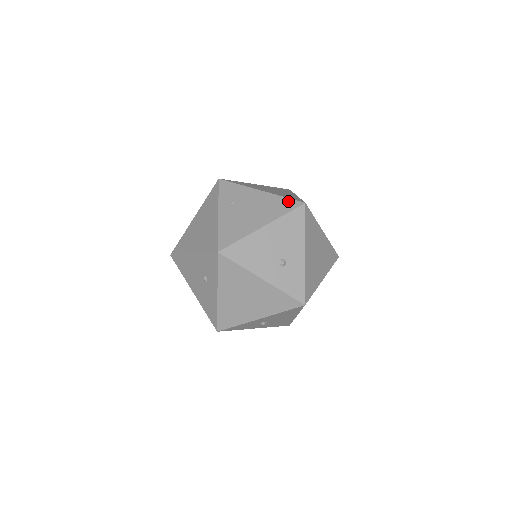
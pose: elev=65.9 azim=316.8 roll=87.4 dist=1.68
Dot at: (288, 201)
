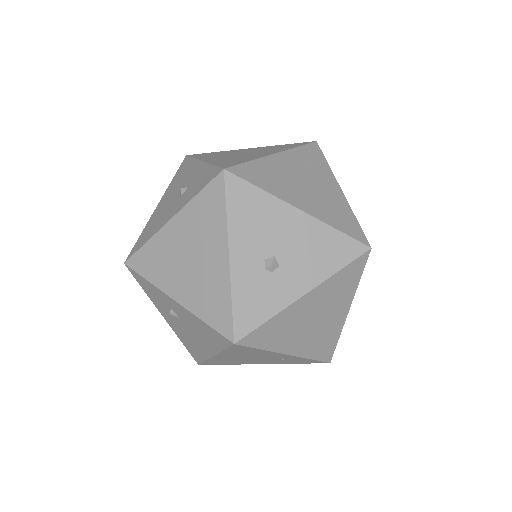
Dot at: occluded
